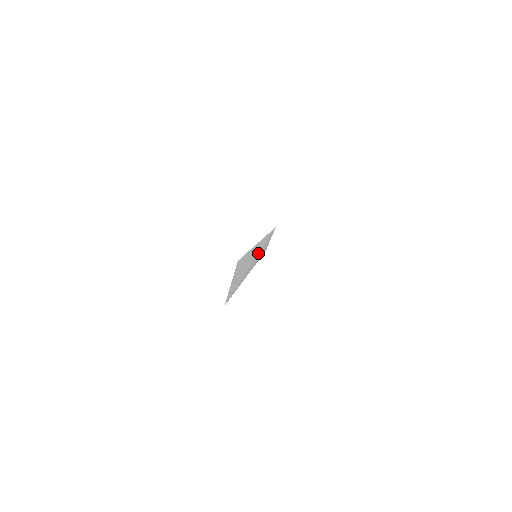
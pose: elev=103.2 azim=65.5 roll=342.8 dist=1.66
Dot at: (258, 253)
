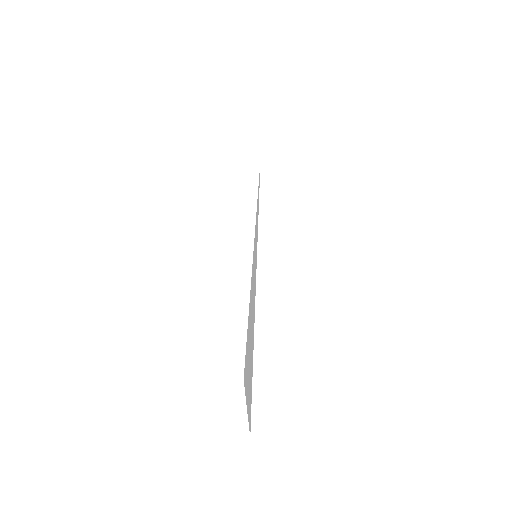
Dot at: occluded
